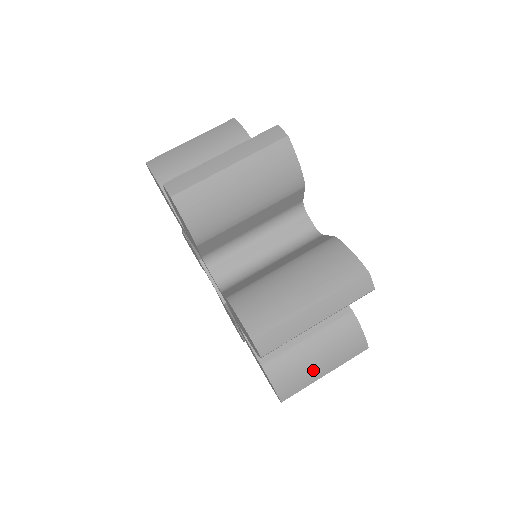
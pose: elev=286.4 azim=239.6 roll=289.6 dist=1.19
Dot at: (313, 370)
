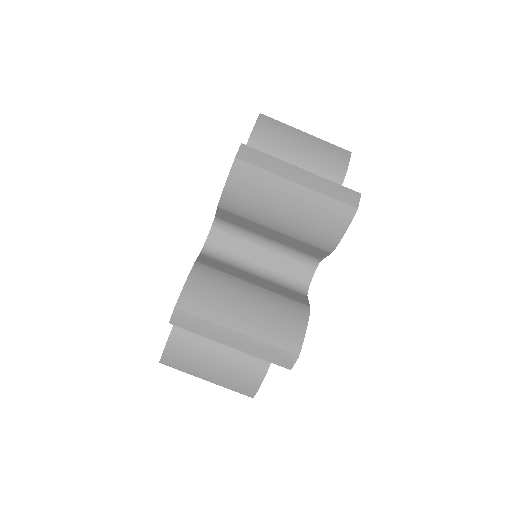
Dot at: occluded
